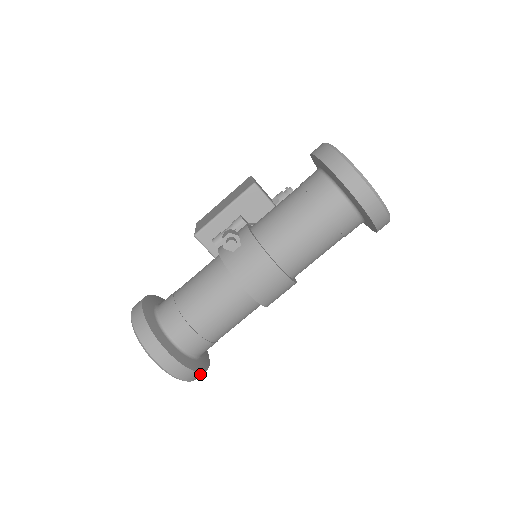
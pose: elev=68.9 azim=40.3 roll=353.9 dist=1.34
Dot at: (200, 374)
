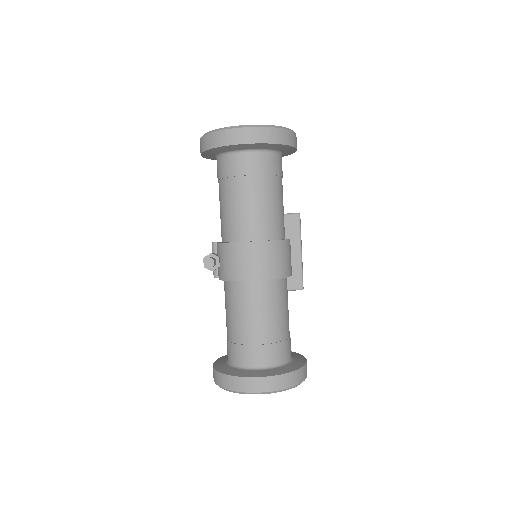
Dot at: (297, 373)
